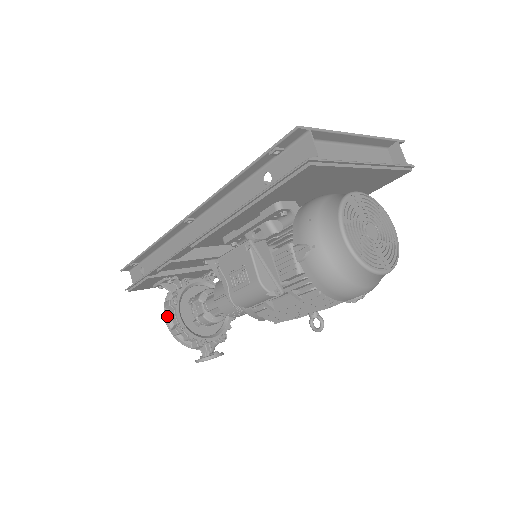
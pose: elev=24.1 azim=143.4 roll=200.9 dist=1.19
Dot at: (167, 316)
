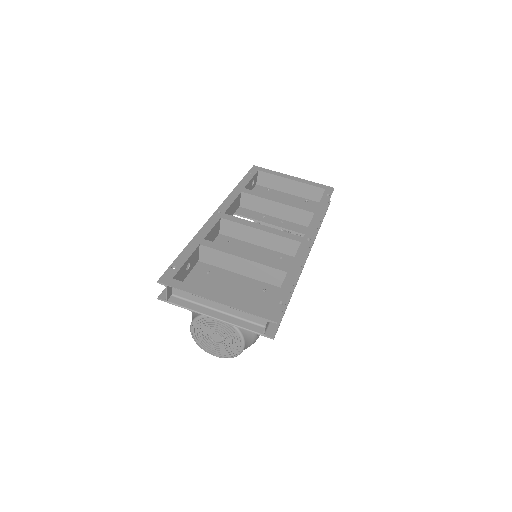
Dot at: occluded
